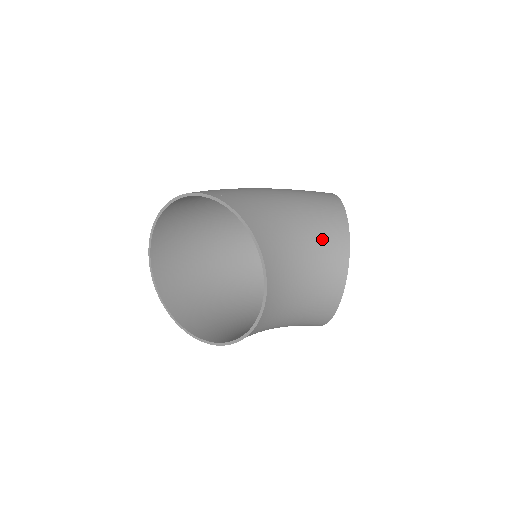
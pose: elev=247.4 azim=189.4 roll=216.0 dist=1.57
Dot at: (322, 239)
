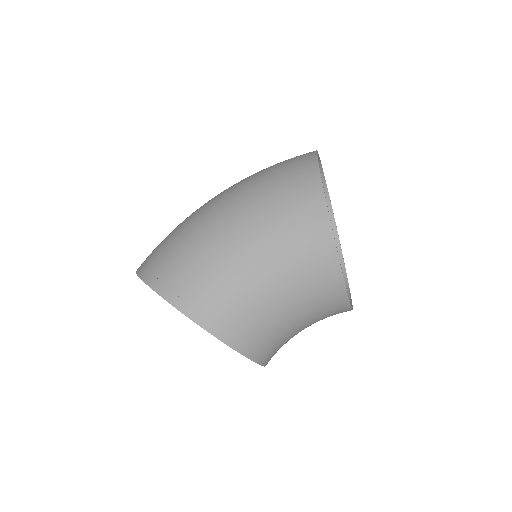
Dot at: (307, 287)
